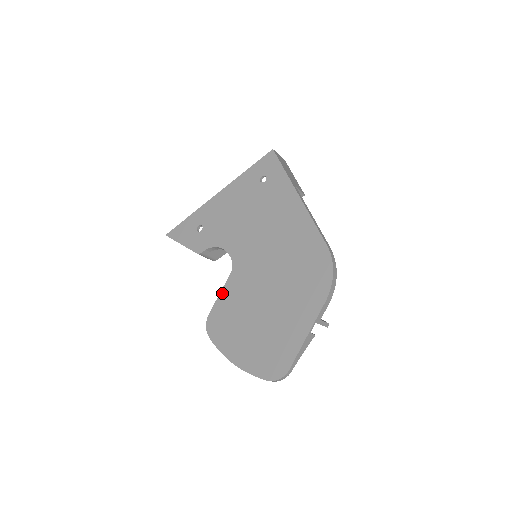
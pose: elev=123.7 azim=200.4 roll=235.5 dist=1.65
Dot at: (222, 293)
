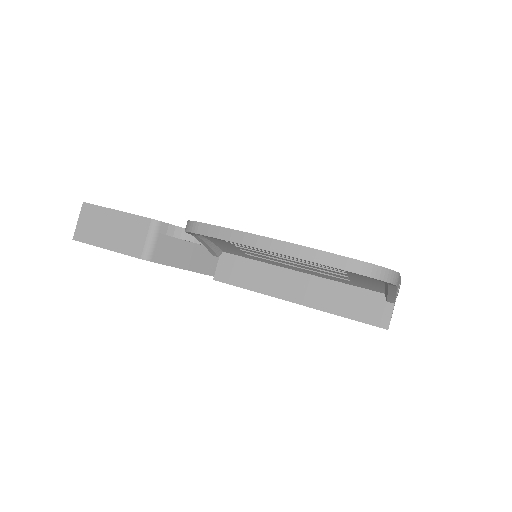
Dot at: occluded
